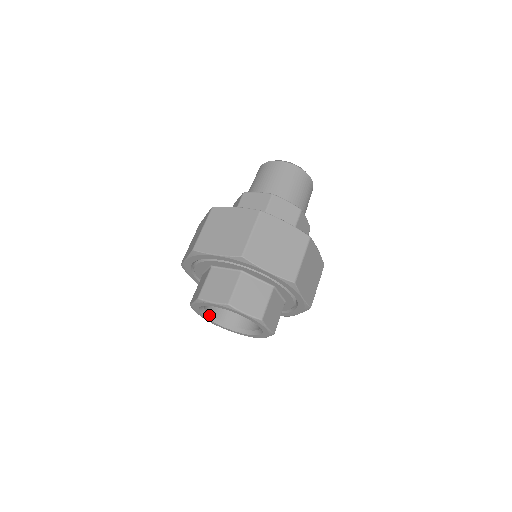
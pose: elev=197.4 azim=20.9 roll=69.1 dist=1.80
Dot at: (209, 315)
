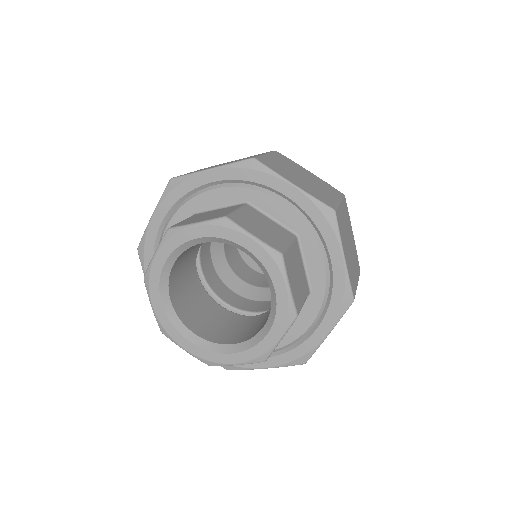
Dot at: (173, 311)
